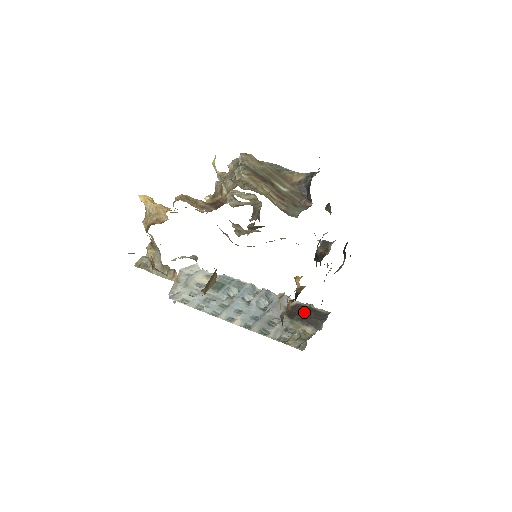
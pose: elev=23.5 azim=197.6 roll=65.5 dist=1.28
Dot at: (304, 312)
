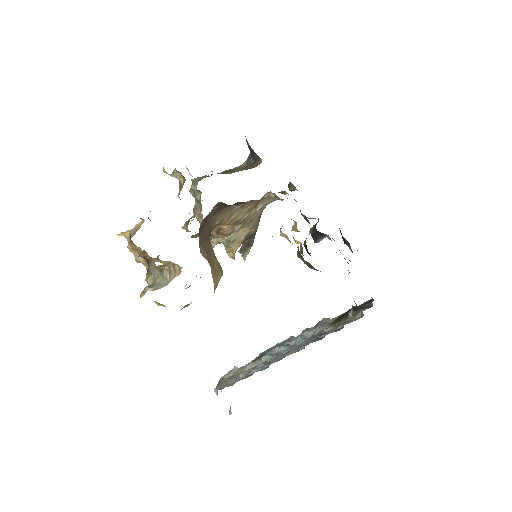
Dot at: occluded
